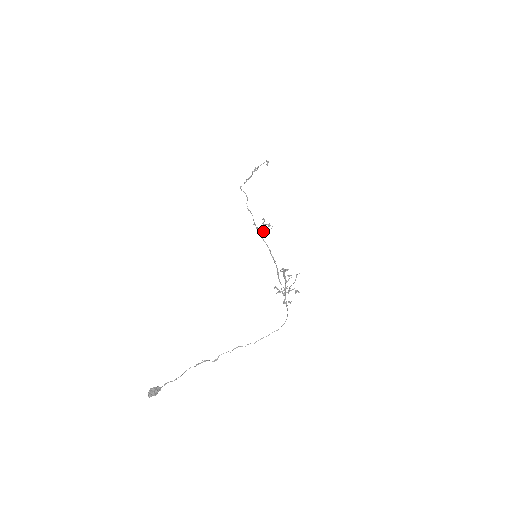
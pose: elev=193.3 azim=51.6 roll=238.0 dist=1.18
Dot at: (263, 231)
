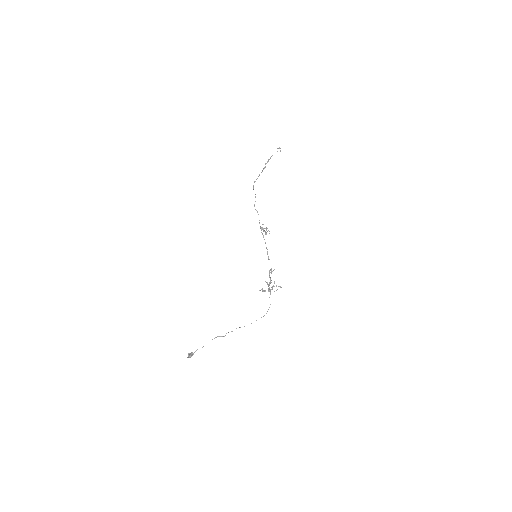
Dot at: occluded
